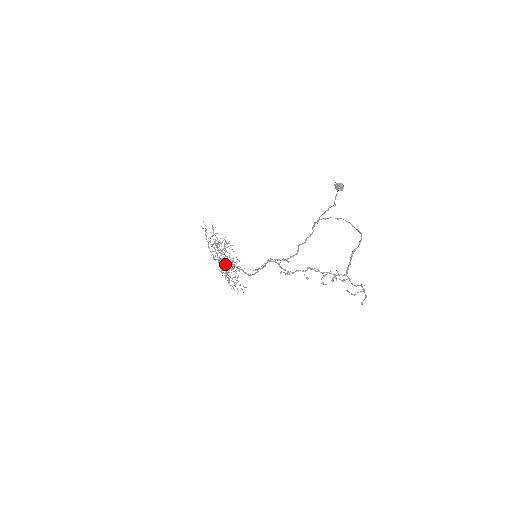
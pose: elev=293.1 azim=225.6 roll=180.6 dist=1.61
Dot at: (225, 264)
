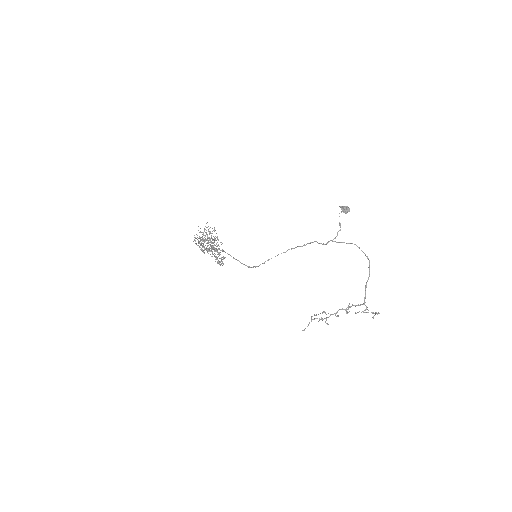
Dot at: occluded
